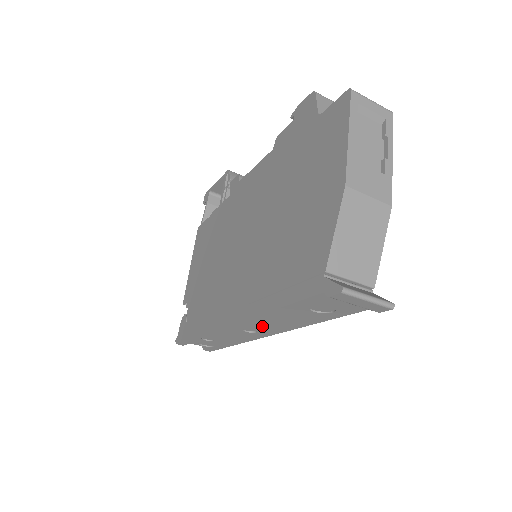
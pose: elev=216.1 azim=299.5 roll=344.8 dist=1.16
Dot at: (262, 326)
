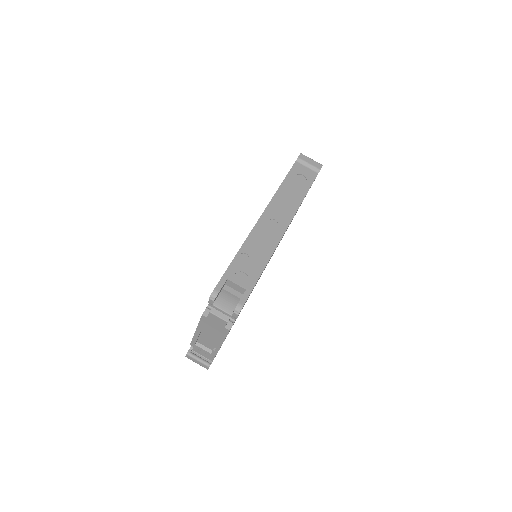
Dot at: (279, 211)
